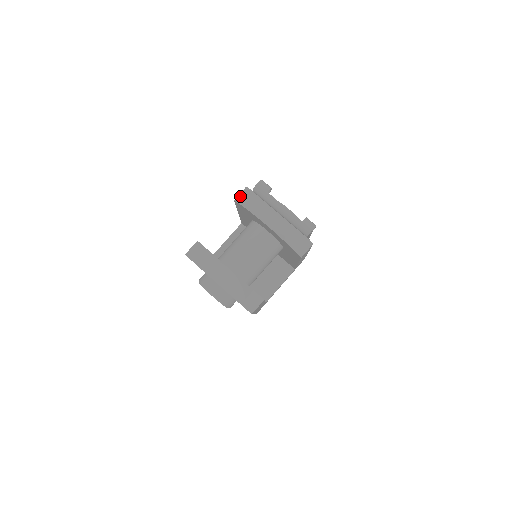
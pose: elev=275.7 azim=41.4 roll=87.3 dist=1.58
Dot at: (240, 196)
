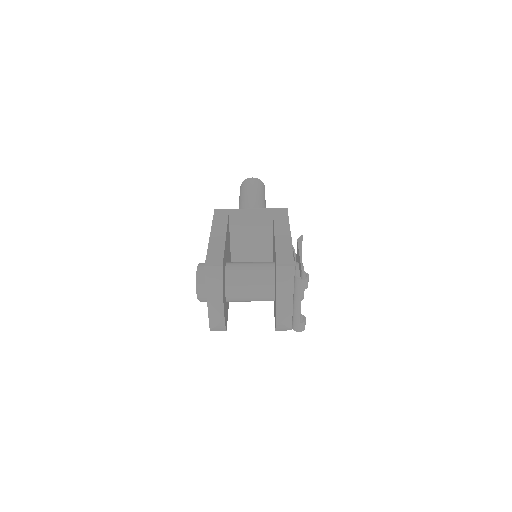
Dot at: (283, 269)
